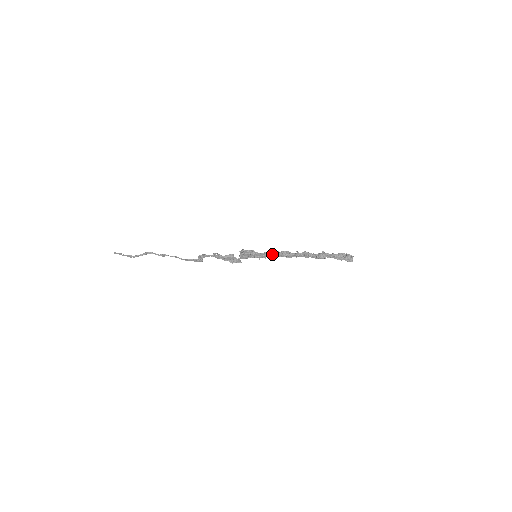
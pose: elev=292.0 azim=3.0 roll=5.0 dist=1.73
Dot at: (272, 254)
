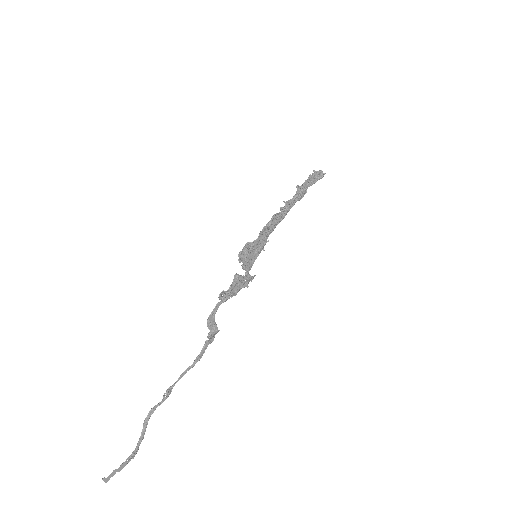
Dot at: (267, 227)
